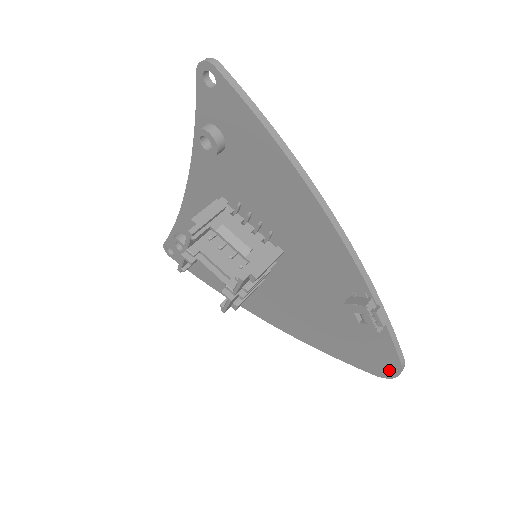
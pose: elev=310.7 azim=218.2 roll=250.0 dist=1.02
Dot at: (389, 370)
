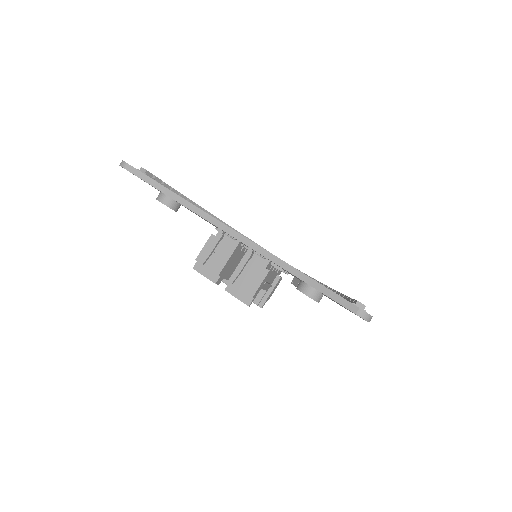
Dot at: occluded
